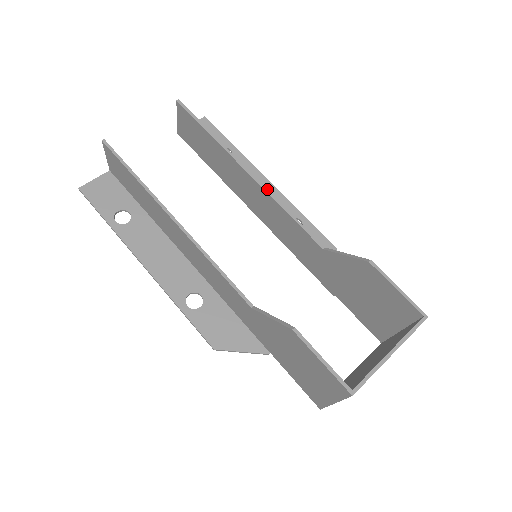
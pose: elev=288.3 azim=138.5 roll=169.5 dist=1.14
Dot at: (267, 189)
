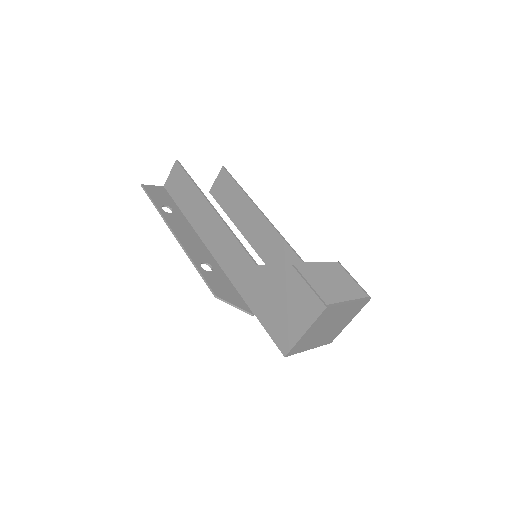
Dot at: occluded
